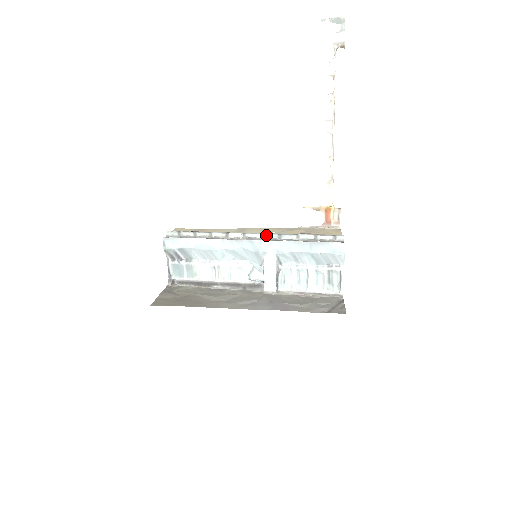
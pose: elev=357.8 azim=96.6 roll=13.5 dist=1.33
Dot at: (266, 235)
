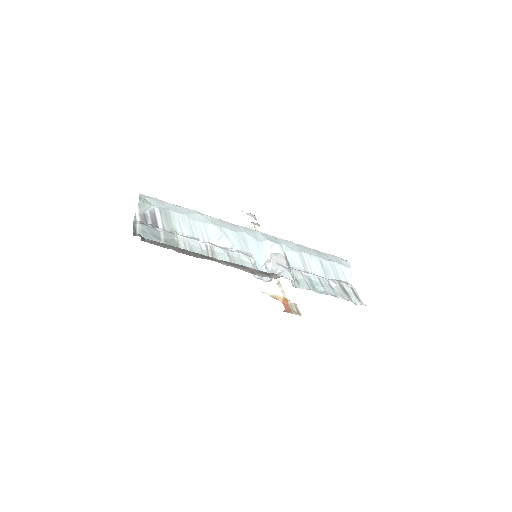
Dot at: occluded
